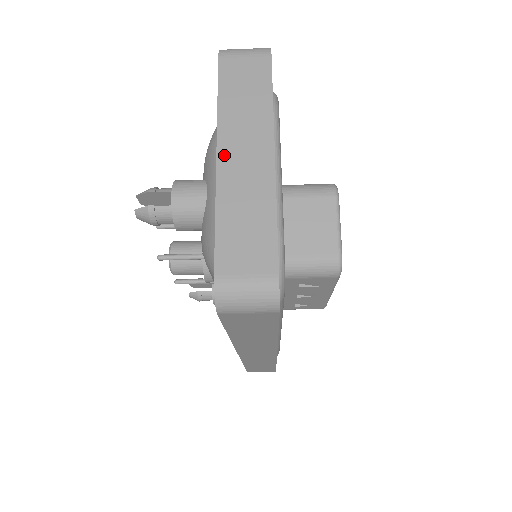
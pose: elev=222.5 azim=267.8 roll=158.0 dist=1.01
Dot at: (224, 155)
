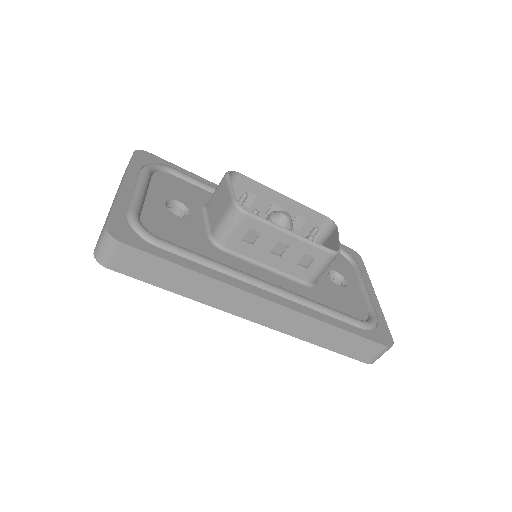
Dot at: occluded
